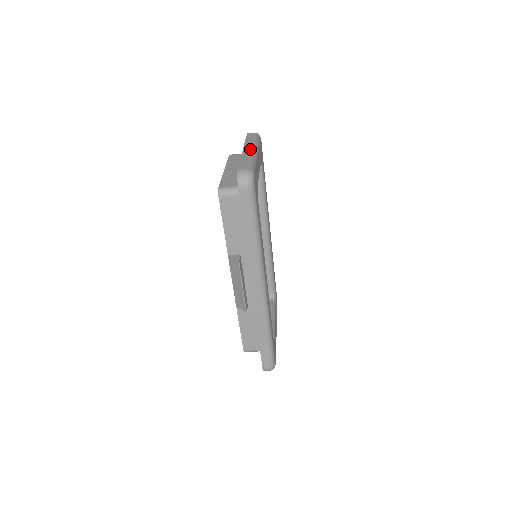
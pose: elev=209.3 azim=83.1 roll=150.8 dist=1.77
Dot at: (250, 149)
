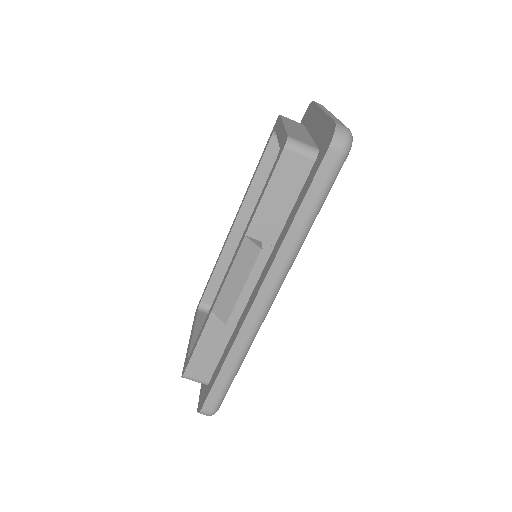
Dot at: (332, 114)
